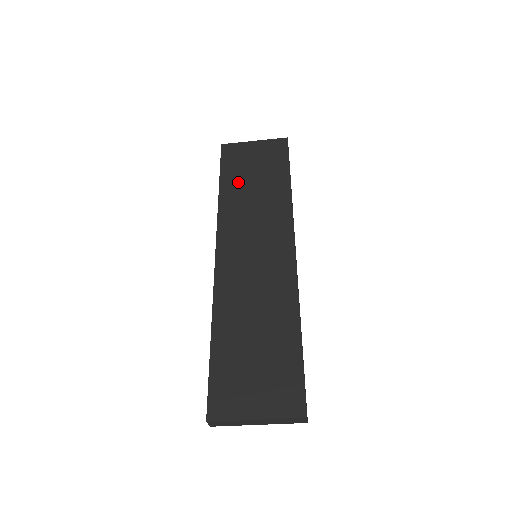
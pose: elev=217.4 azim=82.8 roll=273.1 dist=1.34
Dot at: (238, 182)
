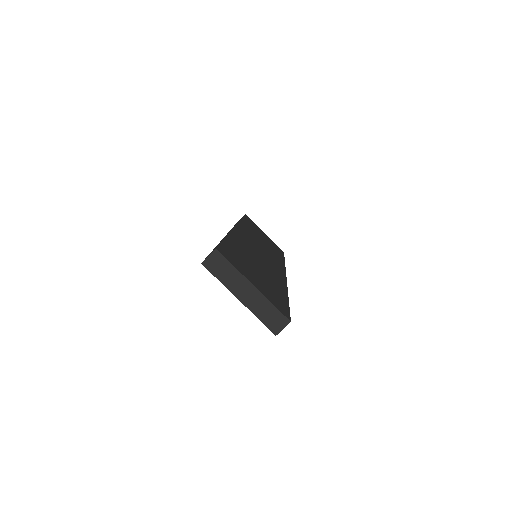
Dot at: (254, 229)
